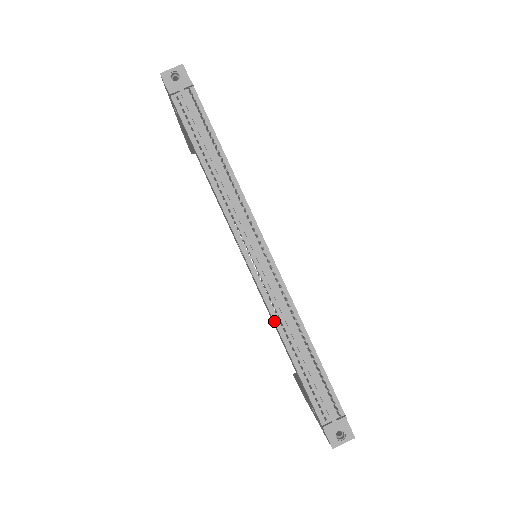
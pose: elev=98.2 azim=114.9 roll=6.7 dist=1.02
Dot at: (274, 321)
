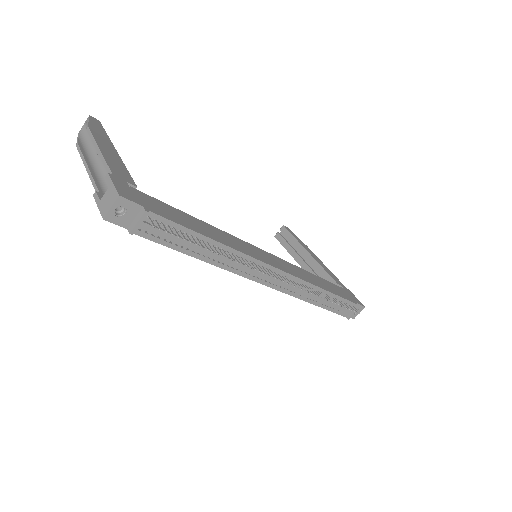
Dot at: occluded
